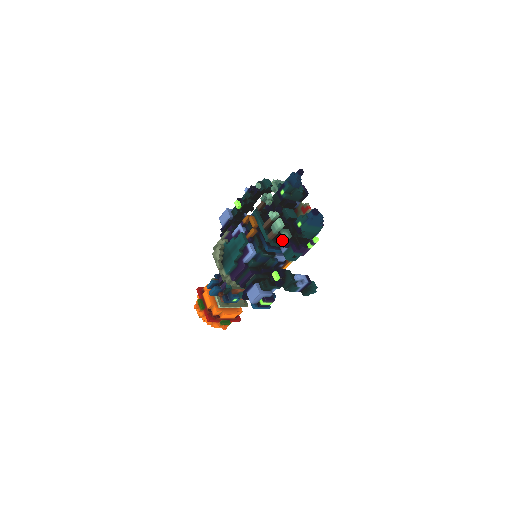
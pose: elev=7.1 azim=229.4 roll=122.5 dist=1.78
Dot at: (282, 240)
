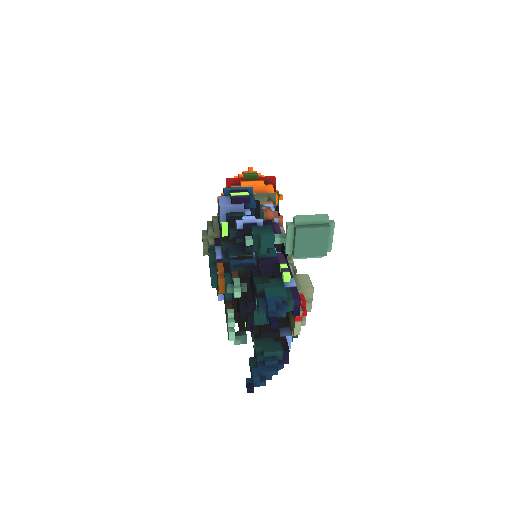
Dot at: occluded
